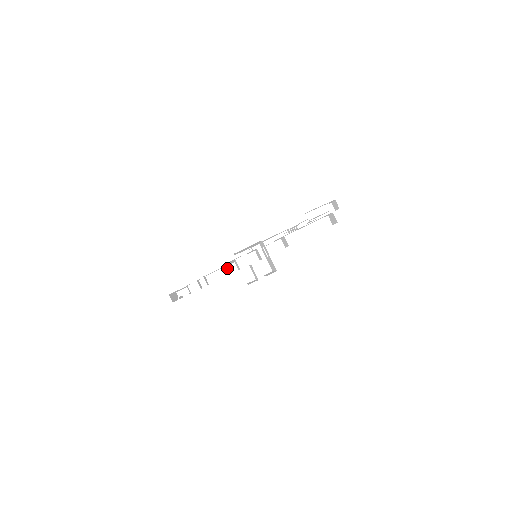
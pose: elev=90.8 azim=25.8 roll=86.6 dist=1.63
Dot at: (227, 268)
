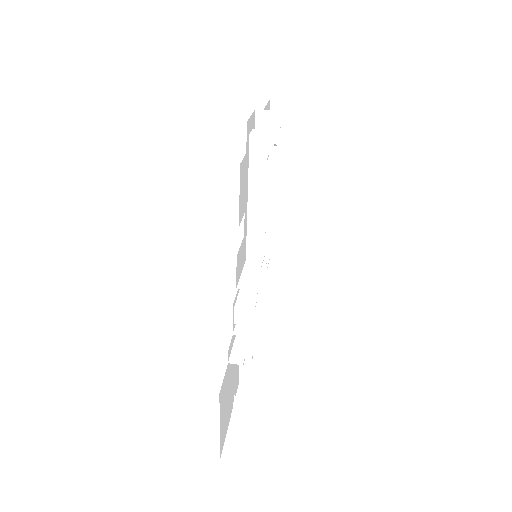
Dot at: (246, 268)
